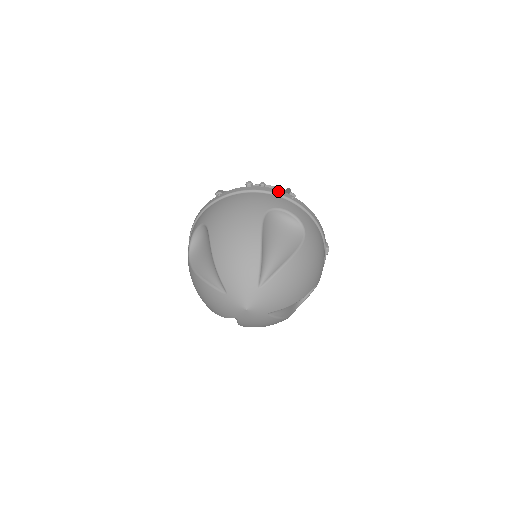
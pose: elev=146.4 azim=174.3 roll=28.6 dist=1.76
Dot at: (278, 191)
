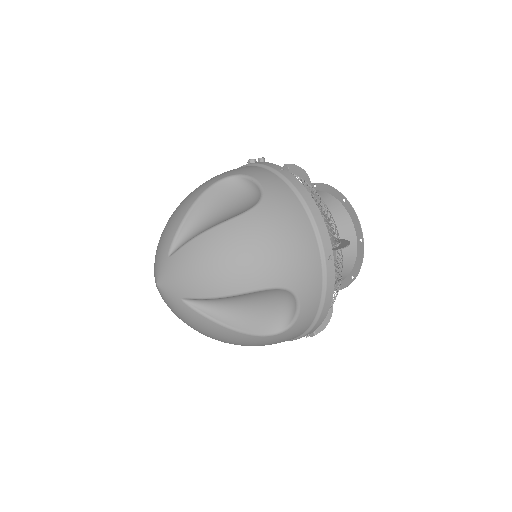
Dot at: (270, 164)
